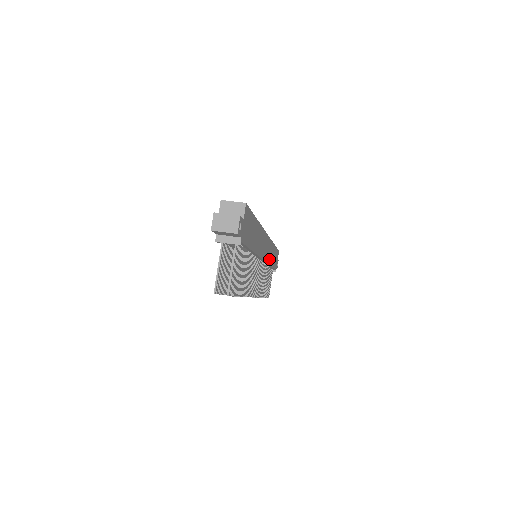
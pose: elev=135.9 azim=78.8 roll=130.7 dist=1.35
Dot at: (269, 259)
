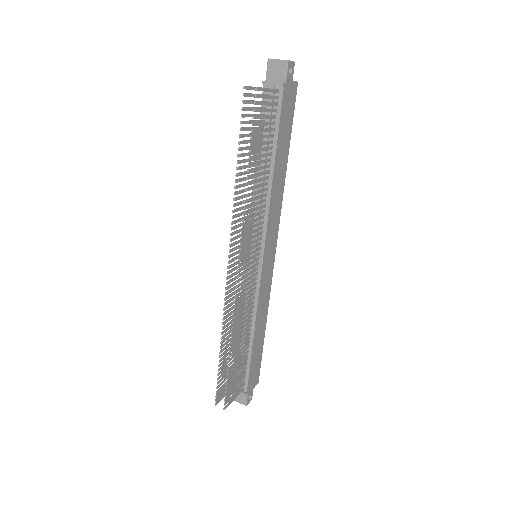
Dot at: (260, 304)
